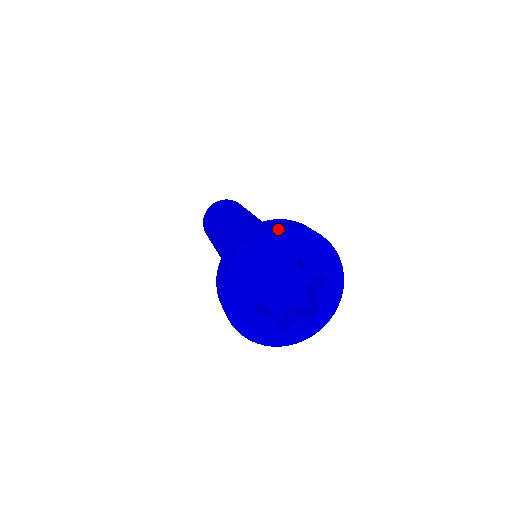
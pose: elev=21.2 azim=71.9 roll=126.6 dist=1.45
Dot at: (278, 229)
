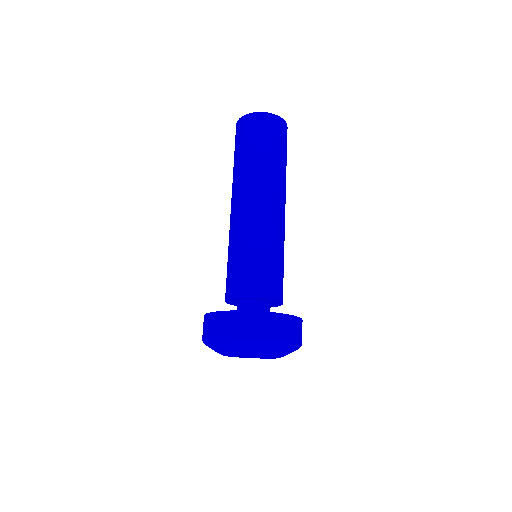
Dot at: (208, 341)
